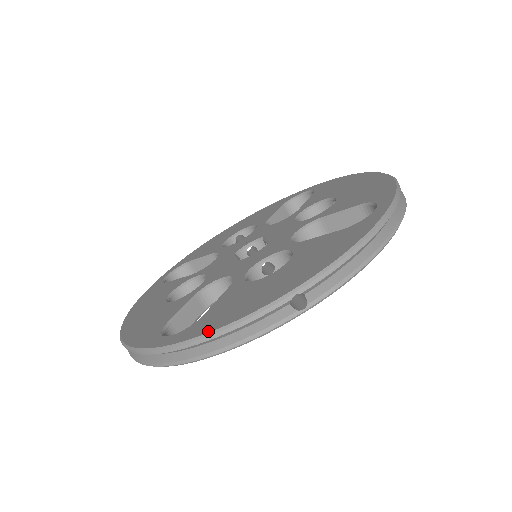
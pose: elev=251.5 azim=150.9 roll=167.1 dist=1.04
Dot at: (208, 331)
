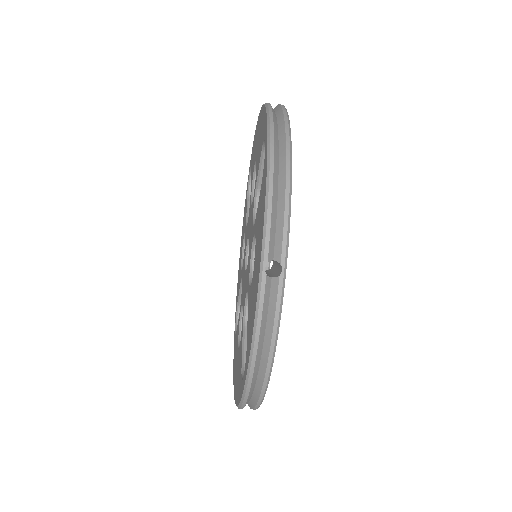
Dot at: (249, 351)
